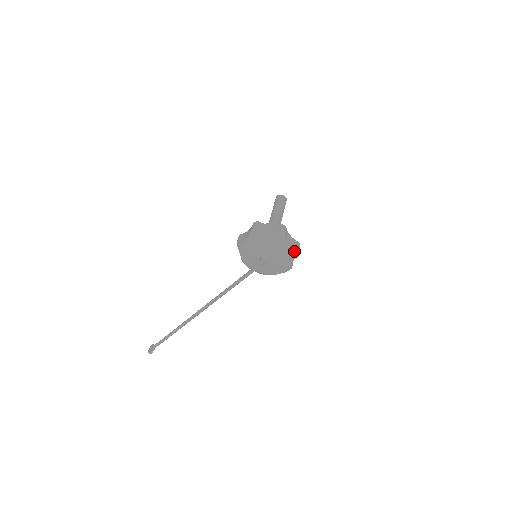
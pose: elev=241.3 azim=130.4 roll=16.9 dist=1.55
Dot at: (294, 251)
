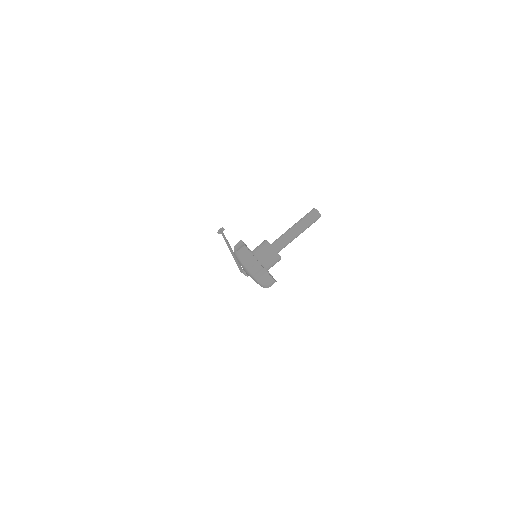
Dot at: (263, 285)
